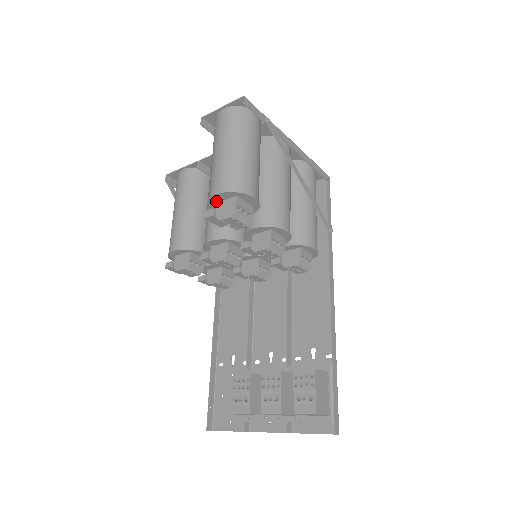
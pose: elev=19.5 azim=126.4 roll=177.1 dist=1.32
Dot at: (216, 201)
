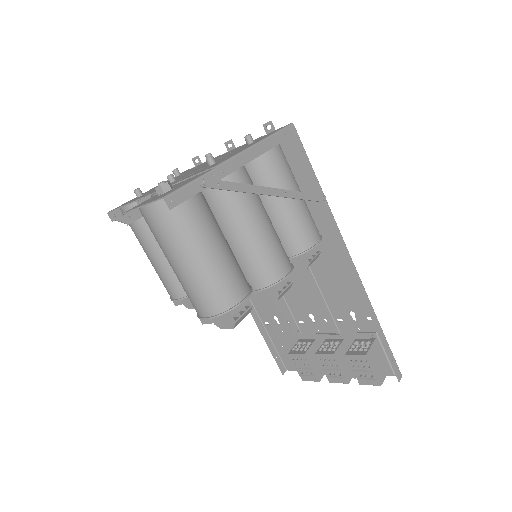
Dot at: occluded
